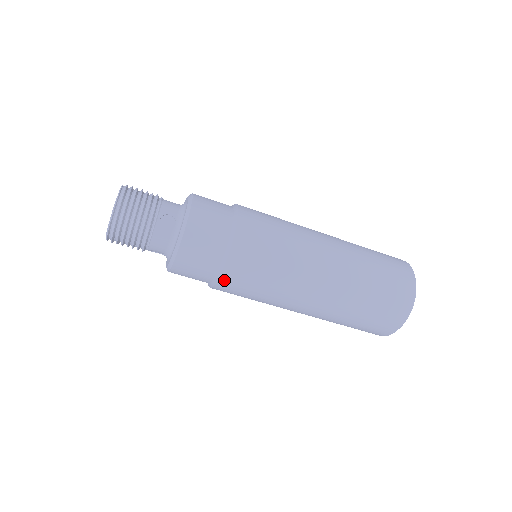
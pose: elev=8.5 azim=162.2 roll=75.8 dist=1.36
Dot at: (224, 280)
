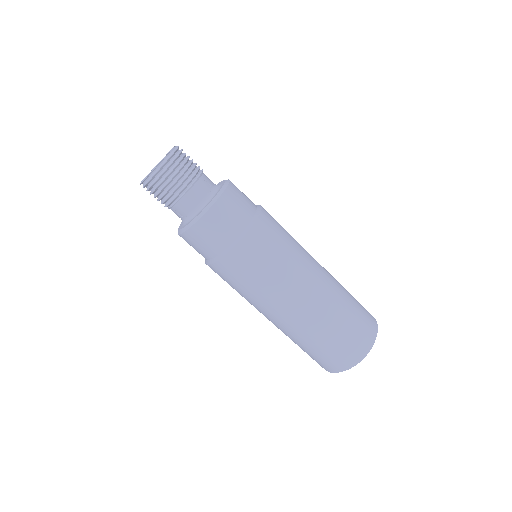
Dot at: occluded
